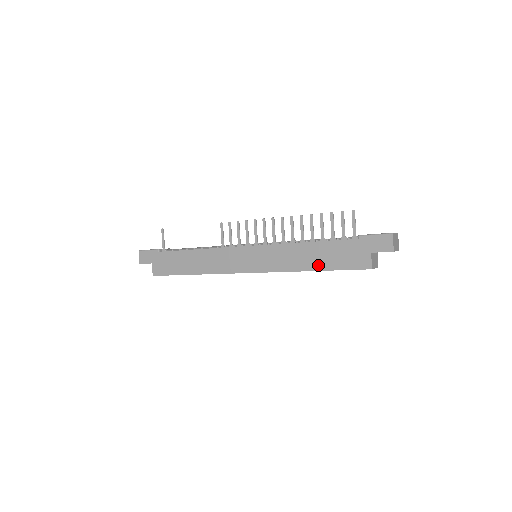
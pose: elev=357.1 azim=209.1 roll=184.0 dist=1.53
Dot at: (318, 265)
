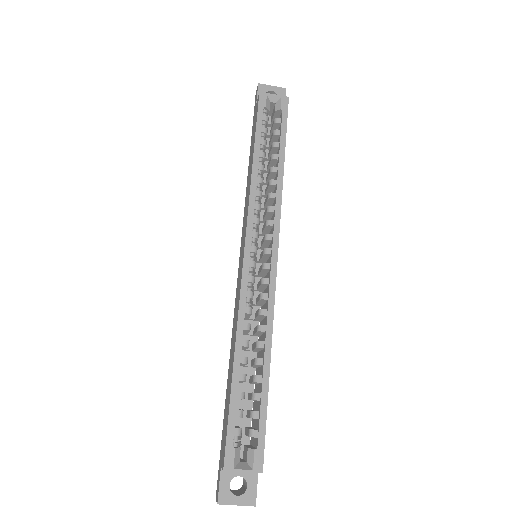
Dot at: (252, 155)
